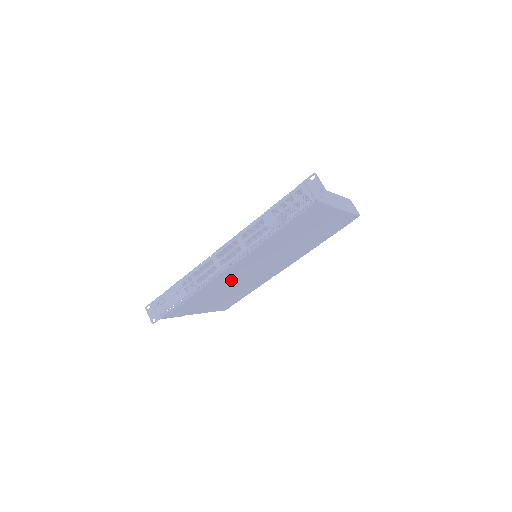
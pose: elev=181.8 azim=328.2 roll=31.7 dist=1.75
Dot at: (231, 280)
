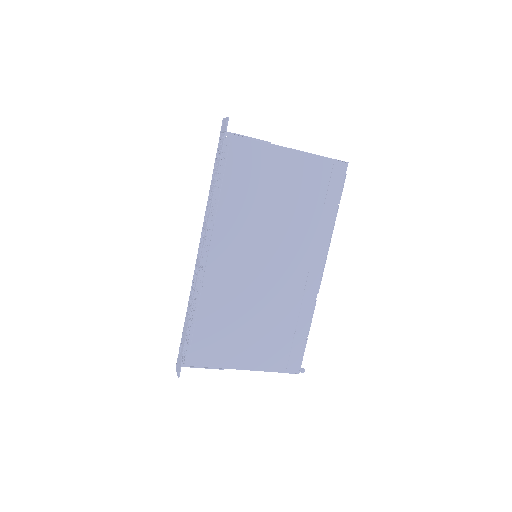
Dot at: (236, 289)
